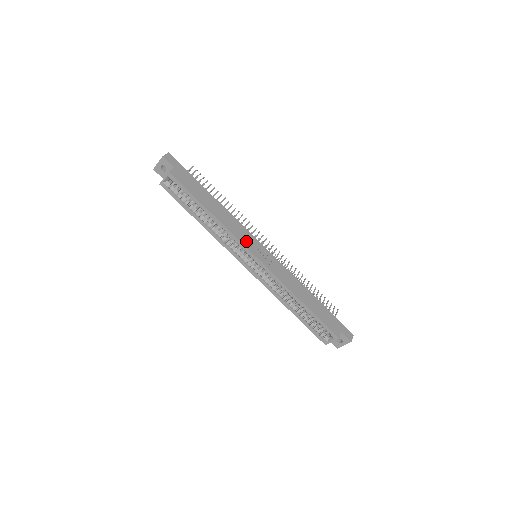
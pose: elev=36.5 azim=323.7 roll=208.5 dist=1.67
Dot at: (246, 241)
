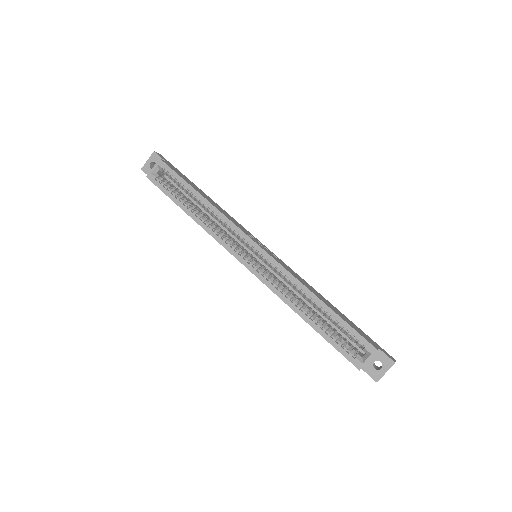
Dot at: (244, 231)
